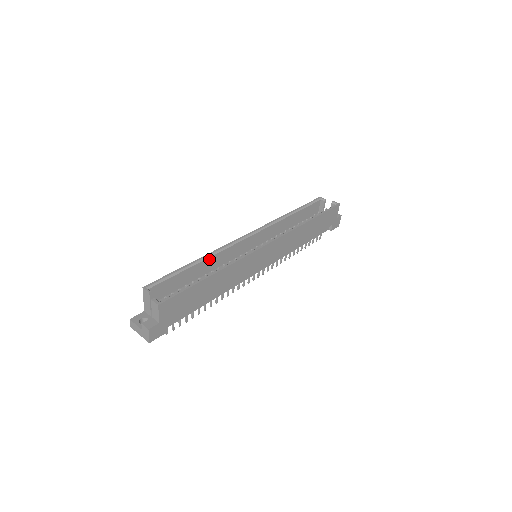
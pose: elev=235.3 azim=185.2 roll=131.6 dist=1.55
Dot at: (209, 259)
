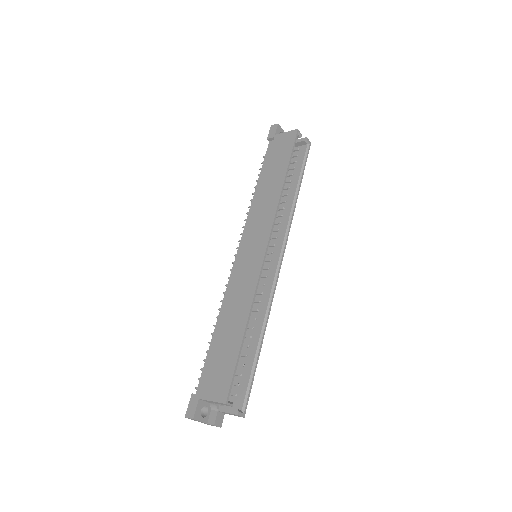
Dot at: (249, 311)
